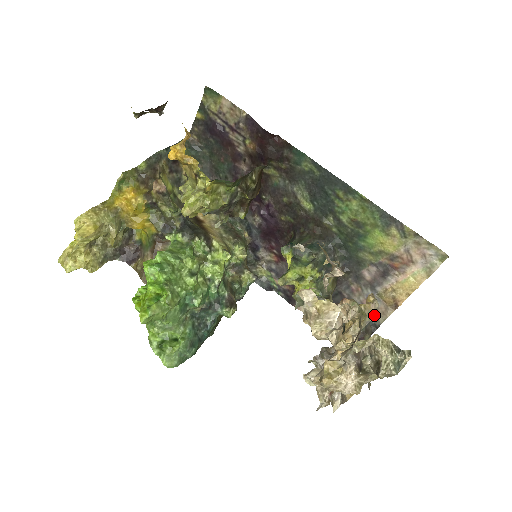
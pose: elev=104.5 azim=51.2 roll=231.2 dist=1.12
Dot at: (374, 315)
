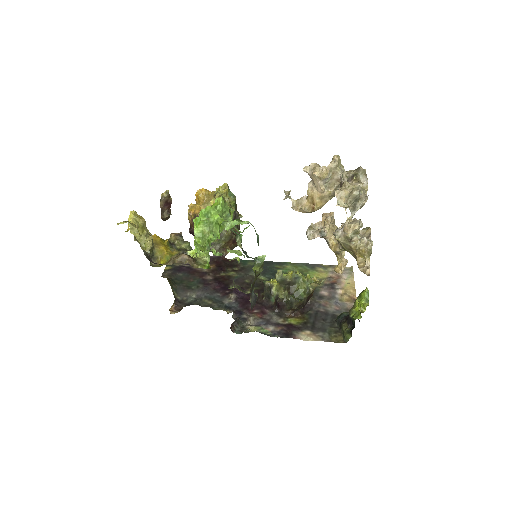
Dot at: (345, 259)
